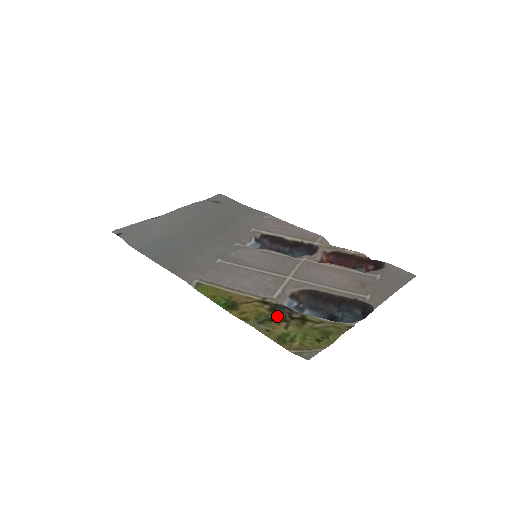
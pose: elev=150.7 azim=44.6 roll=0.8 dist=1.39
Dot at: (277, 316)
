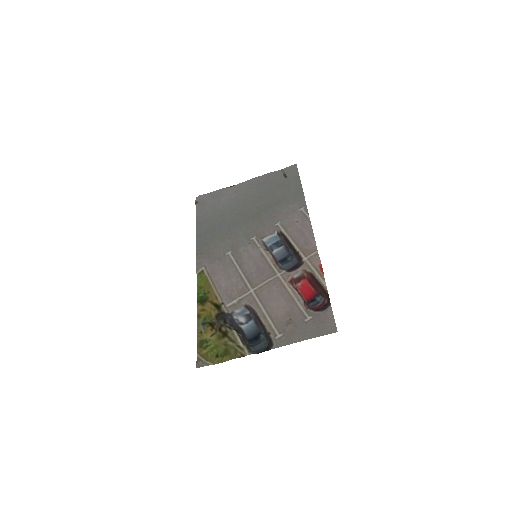
Dot at: (215, 323)
